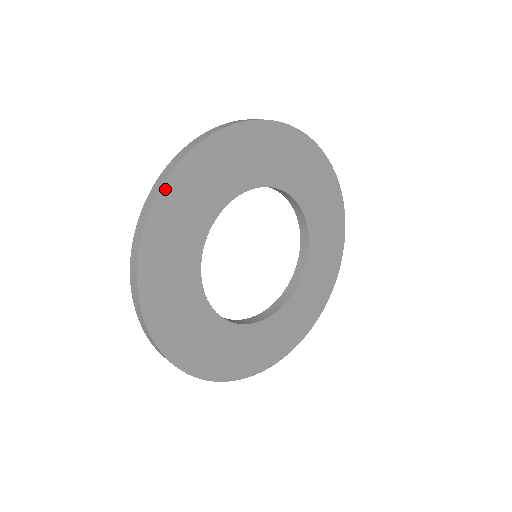
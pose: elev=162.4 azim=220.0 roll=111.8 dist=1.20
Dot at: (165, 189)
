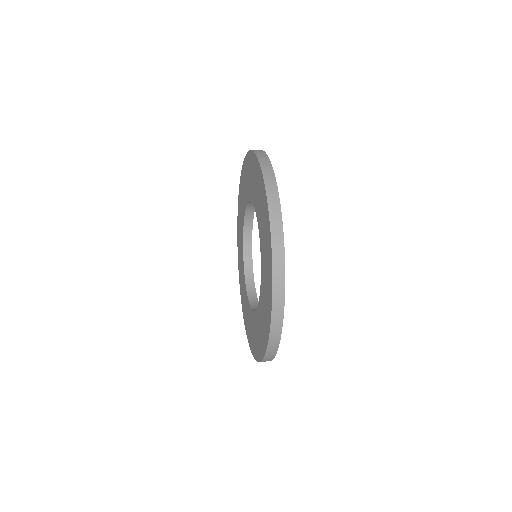
Dot at: occluded
